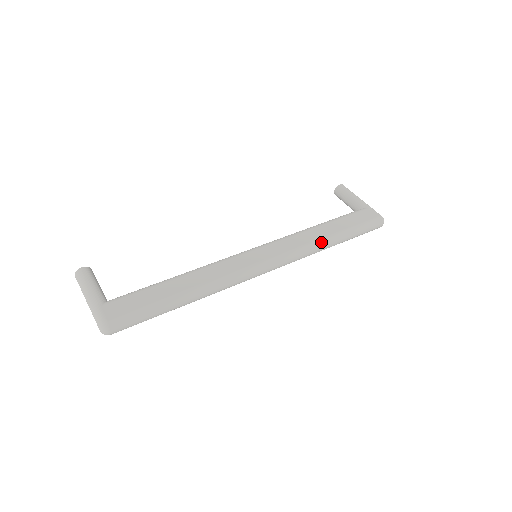
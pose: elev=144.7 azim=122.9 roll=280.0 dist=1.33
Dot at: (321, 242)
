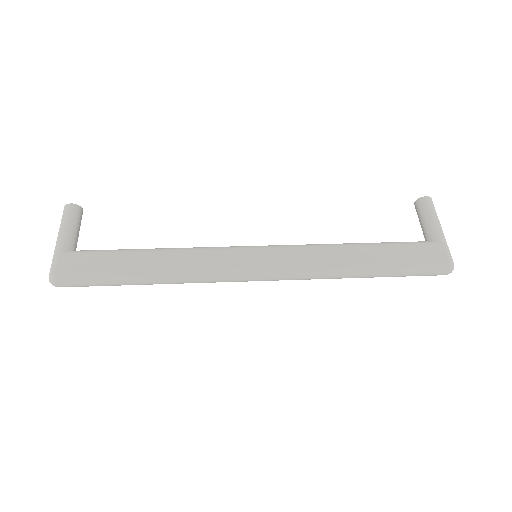
Dot at: (342, 269)
